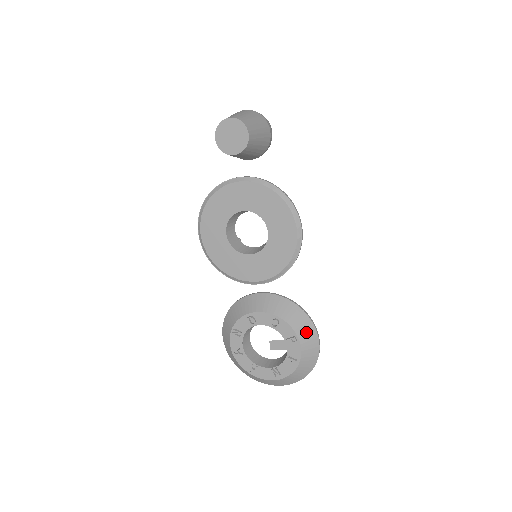
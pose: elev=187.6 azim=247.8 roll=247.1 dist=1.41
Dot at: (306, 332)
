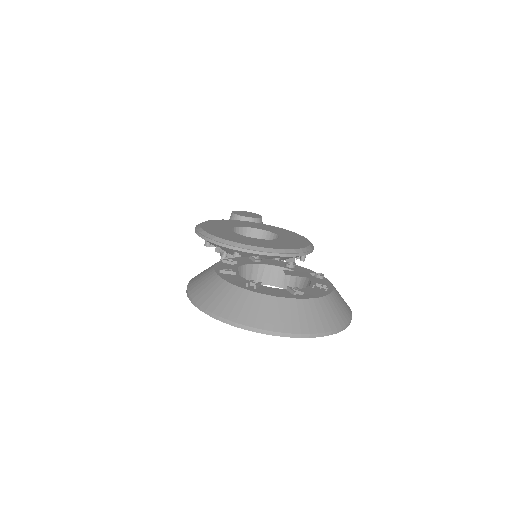
Dot at: occluded
